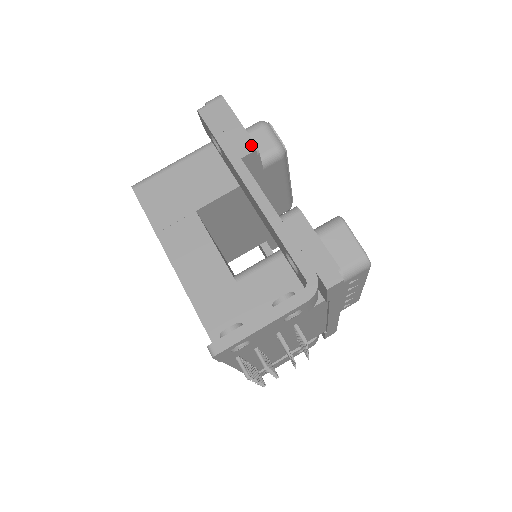
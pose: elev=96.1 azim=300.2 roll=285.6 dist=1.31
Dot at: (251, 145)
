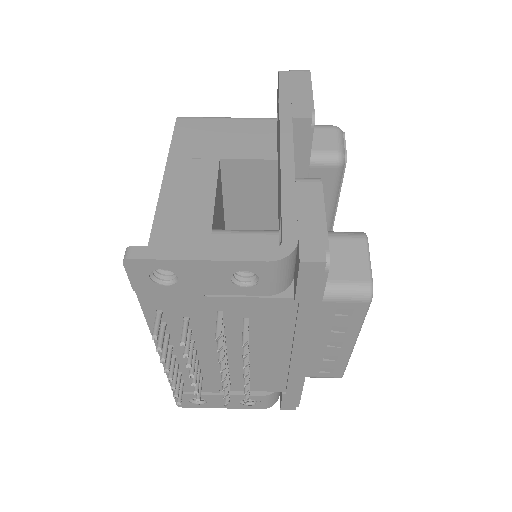
Dot at: (310, 112)
